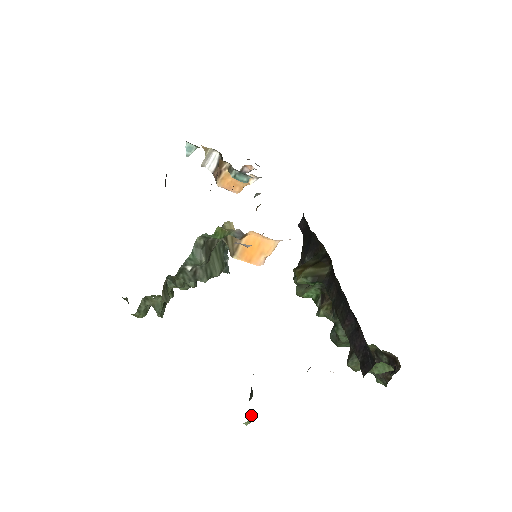
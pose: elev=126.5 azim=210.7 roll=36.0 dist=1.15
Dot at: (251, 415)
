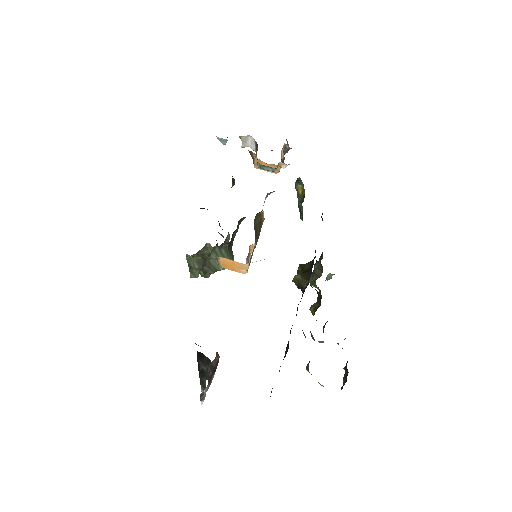
Dot at: (202, 391)
